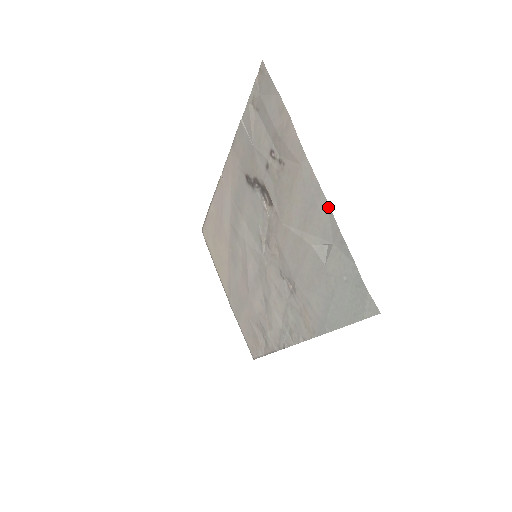
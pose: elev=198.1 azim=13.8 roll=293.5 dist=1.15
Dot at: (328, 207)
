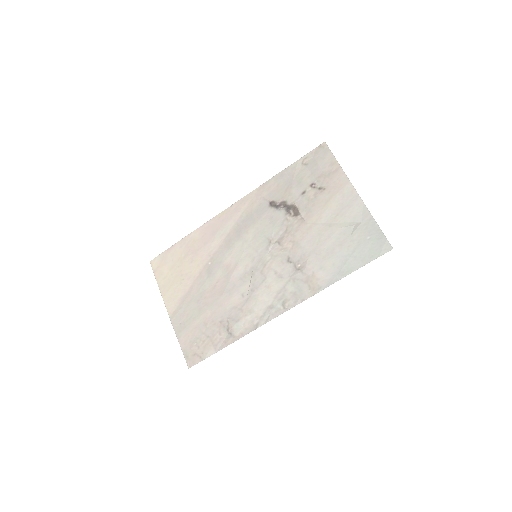
Dot at: (363, 204)
